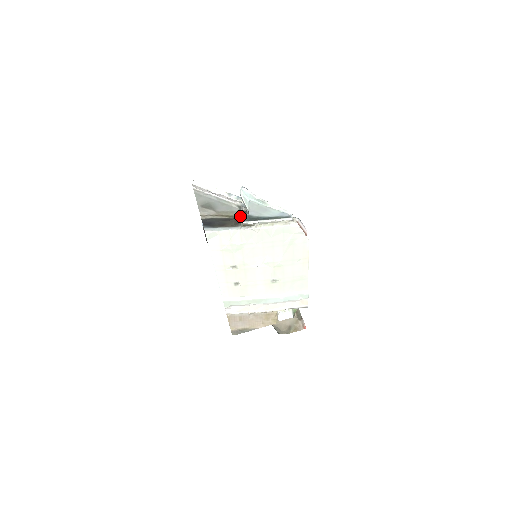
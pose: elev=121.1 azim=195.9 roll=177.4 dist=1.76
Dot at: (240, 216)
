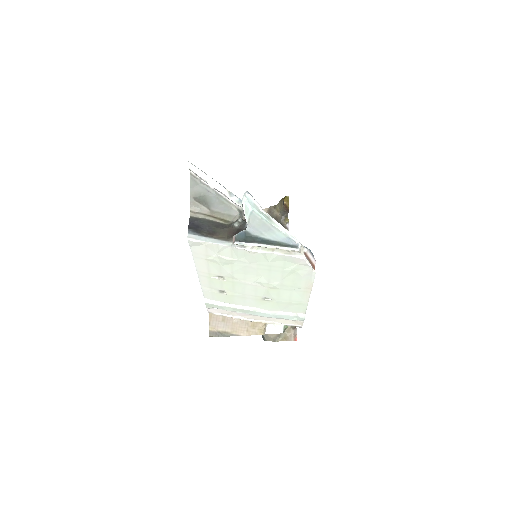
Dot at: (236, 227)
